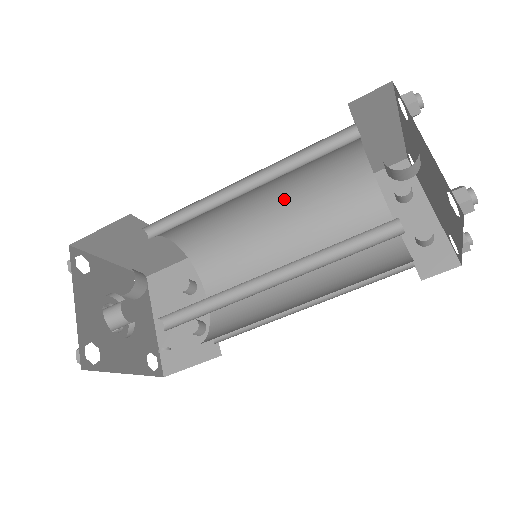
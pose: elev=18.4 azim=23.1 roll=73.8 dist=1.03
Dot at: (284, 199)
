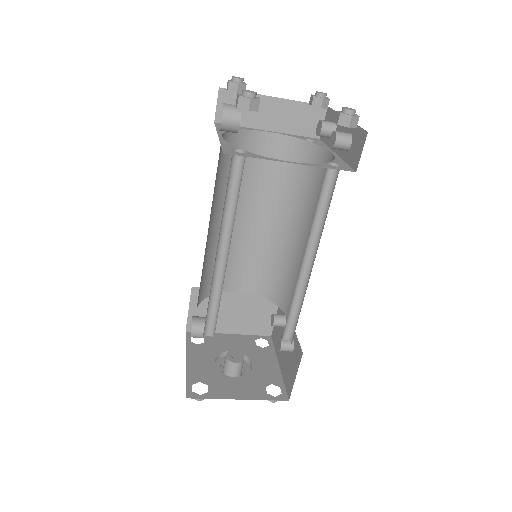
Dot at: (271, 208)
